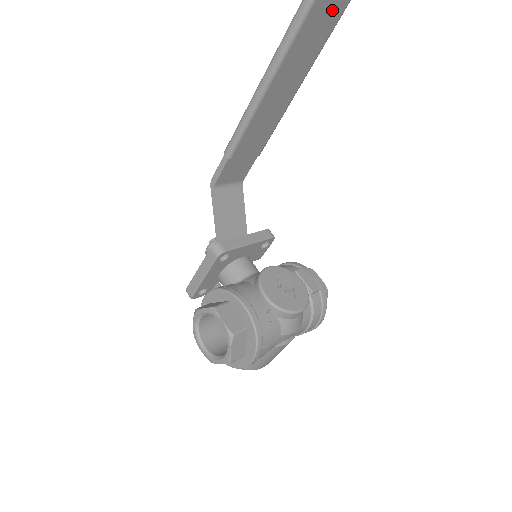
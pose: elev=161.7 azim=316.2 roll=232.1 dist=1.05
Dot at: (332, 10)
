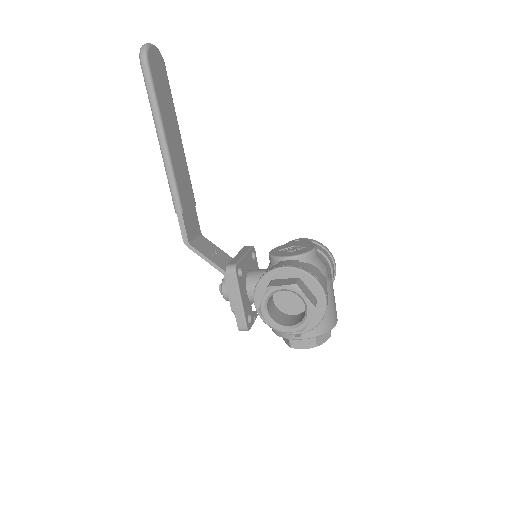
Dot at: (163, 81)
